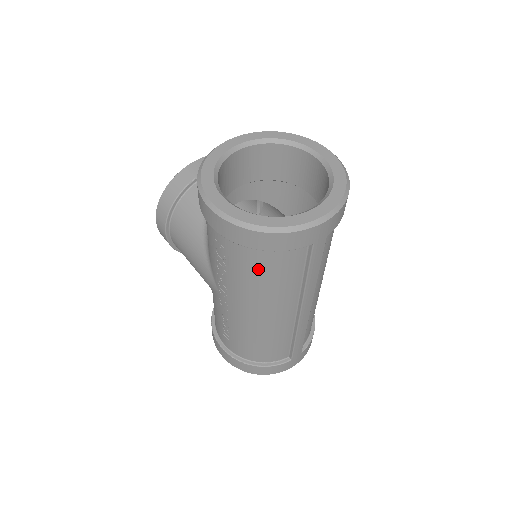
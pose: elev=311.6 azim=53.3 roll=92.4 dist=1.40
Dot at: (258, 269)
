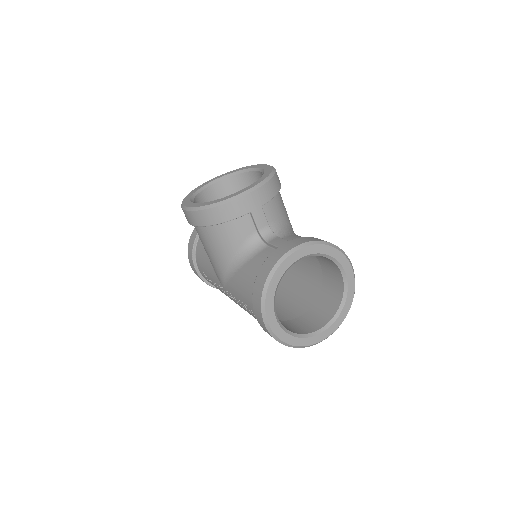
Dot at: occluded
